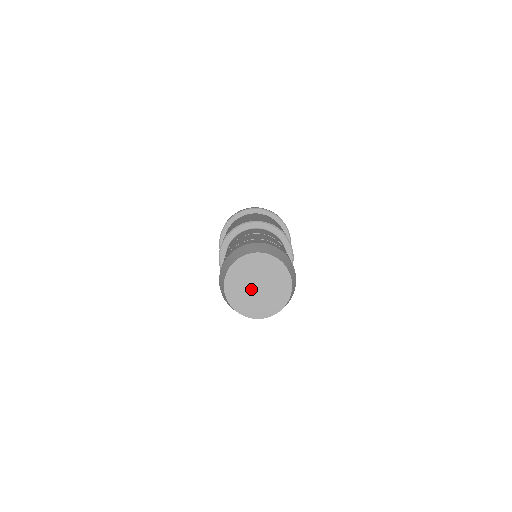
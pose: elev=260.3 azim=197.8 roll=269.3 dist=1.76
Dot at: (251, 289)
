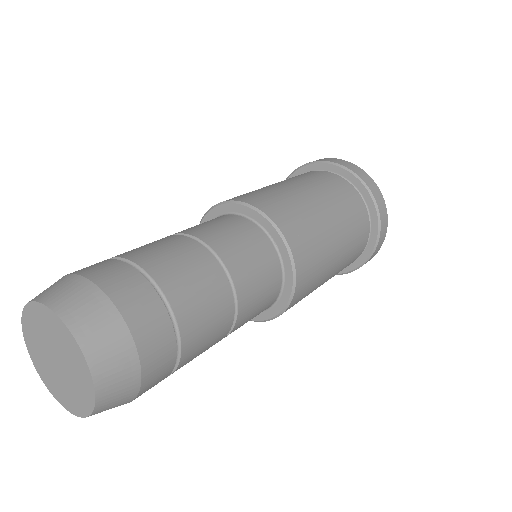
Dot at: (56, 370)
